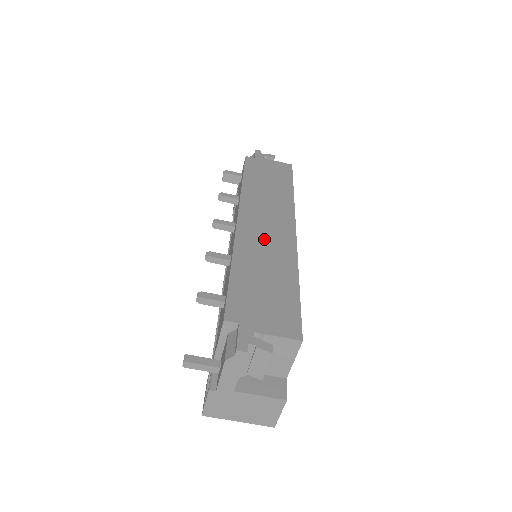
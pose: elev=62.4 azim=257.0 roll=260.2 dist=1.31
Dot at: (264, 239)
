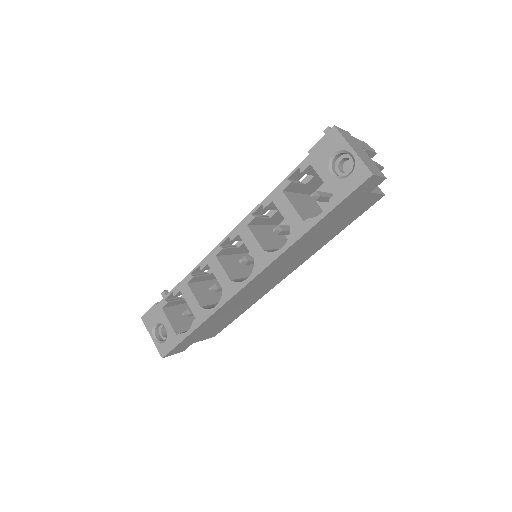
Dot at: occluded
